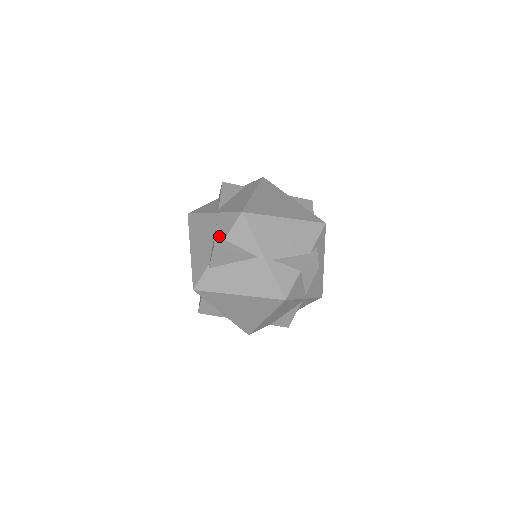
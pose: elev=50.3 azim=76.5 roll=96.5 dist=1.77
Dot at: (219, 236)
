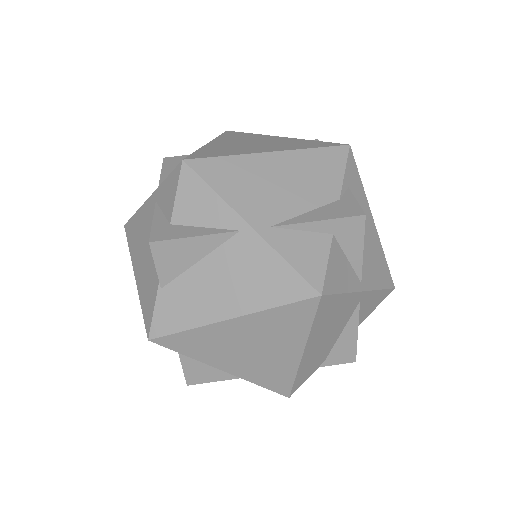
Dot at: (159, 222)
